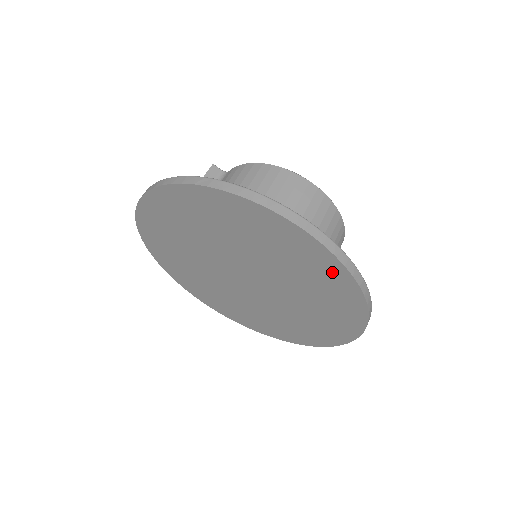
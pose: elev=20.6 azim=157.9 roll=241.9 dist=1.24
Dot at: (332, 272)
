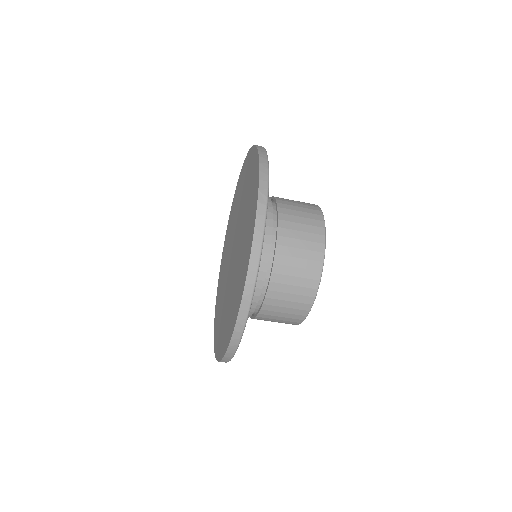
Dot at: (255, 195)
